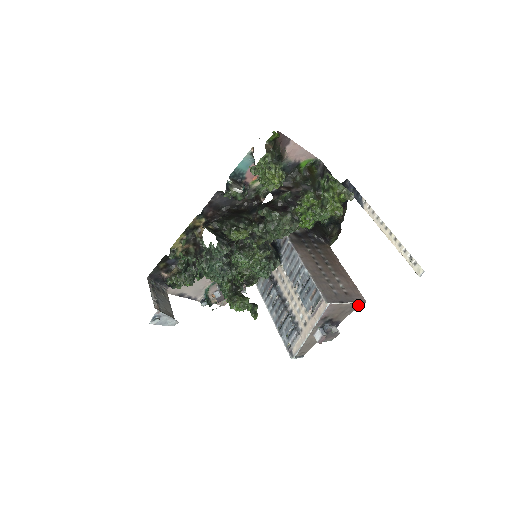
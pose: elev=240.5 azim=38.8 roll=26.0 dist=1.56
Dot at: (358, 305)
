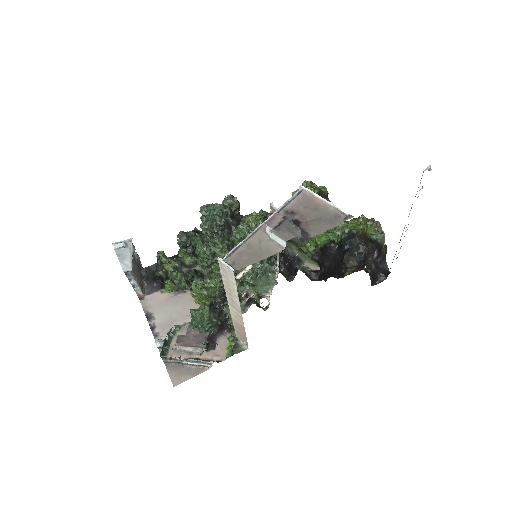
Dot at: (341, 221)
